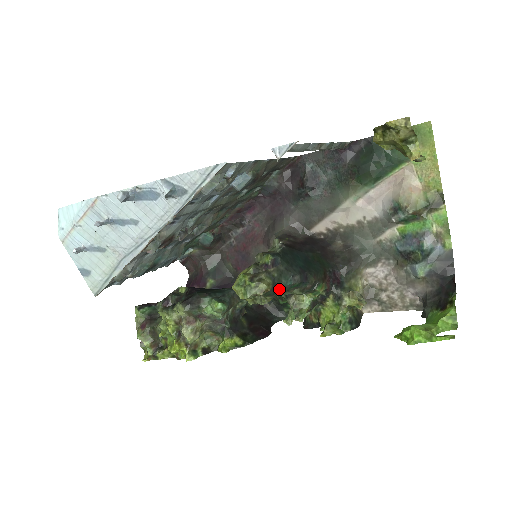
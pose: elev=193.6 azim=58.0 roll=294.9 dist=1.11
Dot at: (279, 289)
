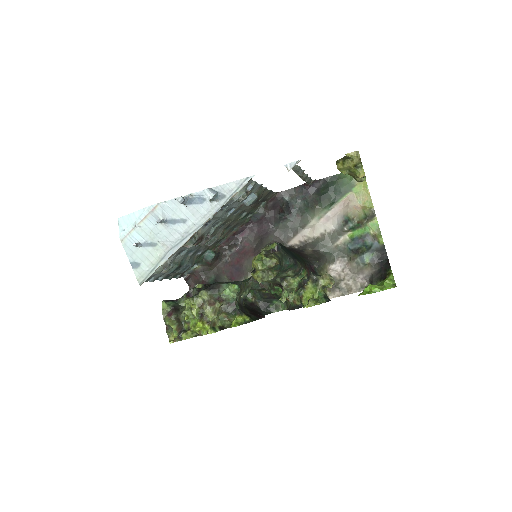
Dot at: (282, 266)
